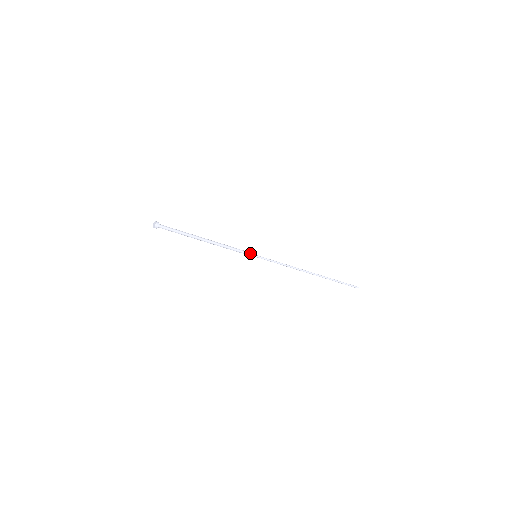
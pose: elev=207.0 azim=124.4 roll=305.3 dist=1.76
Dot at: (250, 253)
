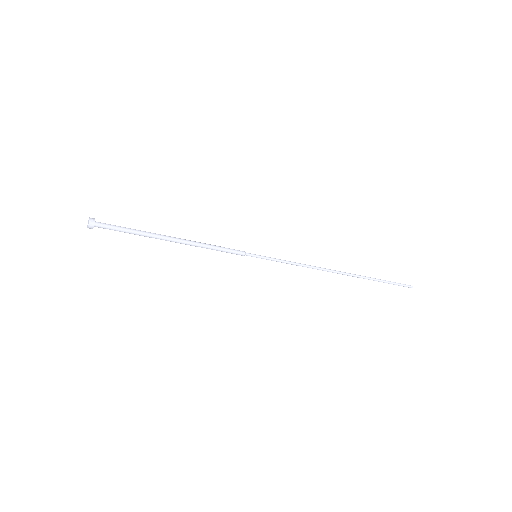
Dot at: (246, 253)
